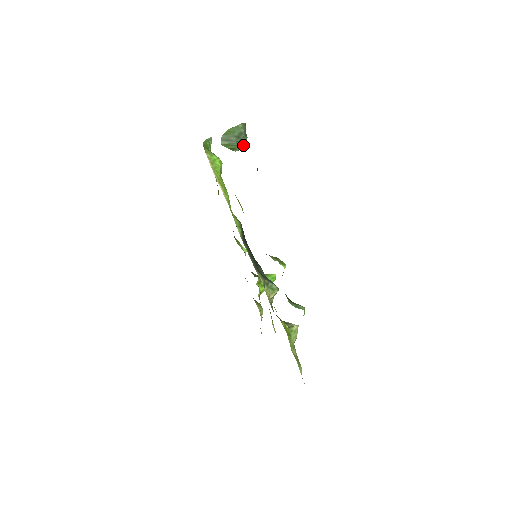
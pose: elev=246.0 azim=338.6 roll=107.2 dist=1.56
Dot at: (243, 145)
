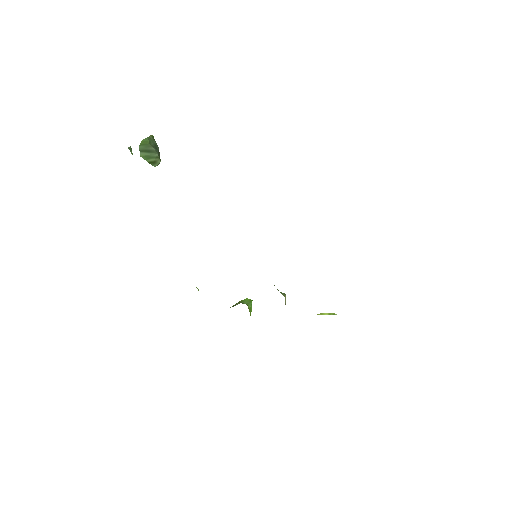
Dot at: (160, 159)
